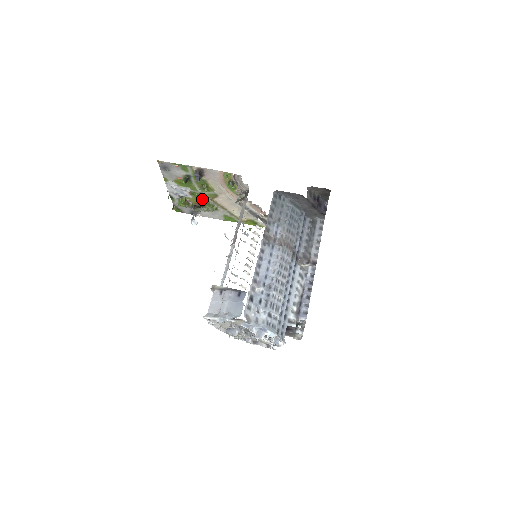
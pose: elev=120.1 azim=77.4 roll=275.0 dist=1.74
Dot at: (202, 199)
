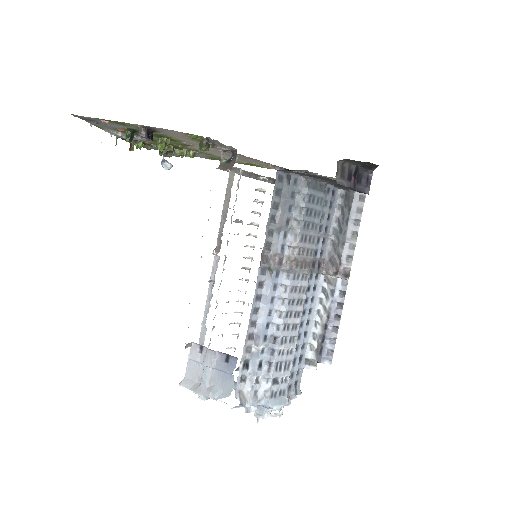
Dot at: occluded
